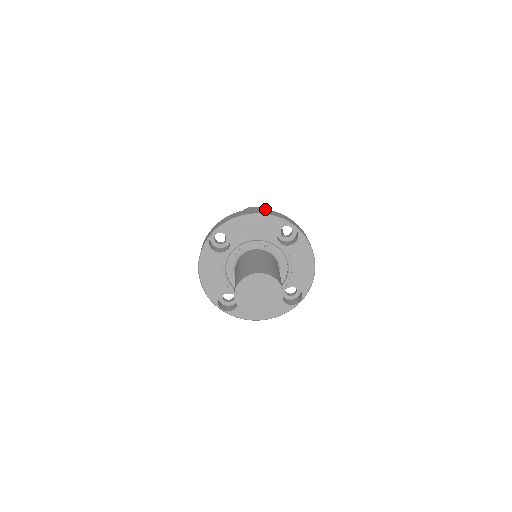
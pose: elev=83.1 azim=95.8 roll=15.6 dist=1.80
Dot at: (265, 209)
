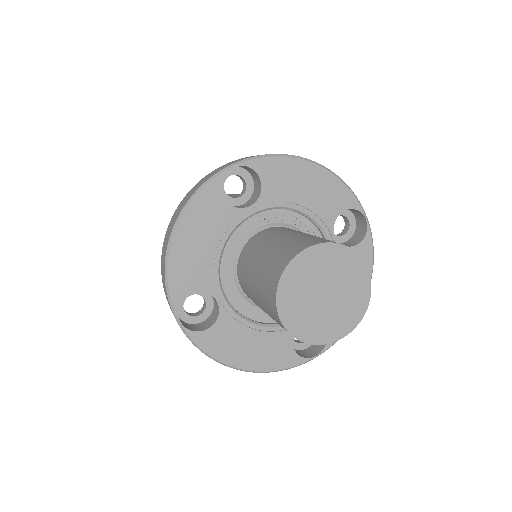
Dot at: occluded
